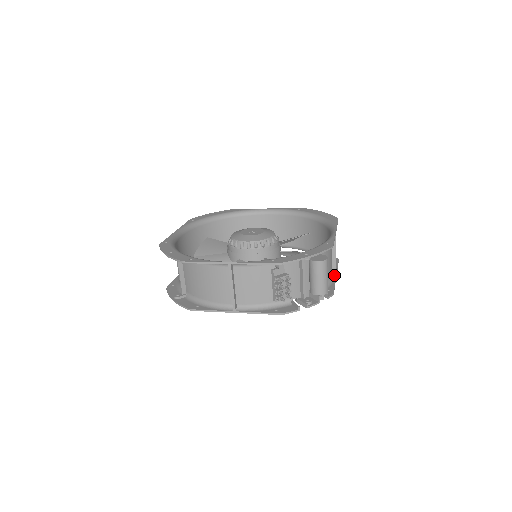
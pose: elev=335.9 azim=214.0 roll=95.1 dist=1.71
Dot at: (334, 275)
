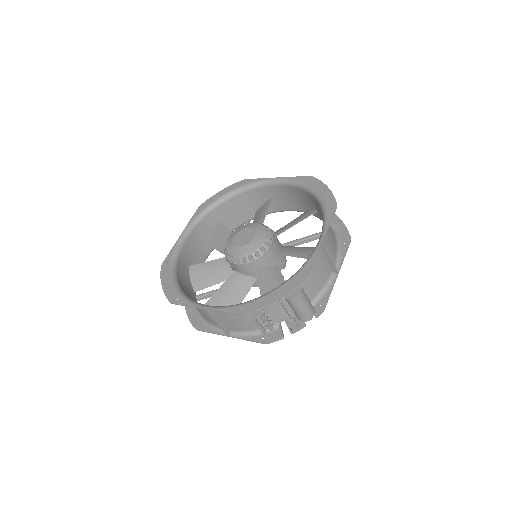
Dot at: (335, 274)
